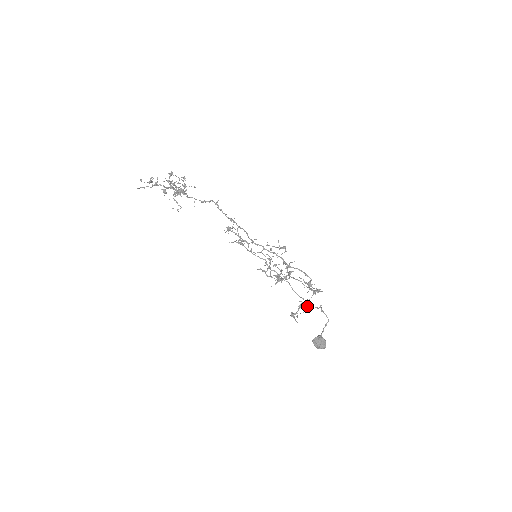
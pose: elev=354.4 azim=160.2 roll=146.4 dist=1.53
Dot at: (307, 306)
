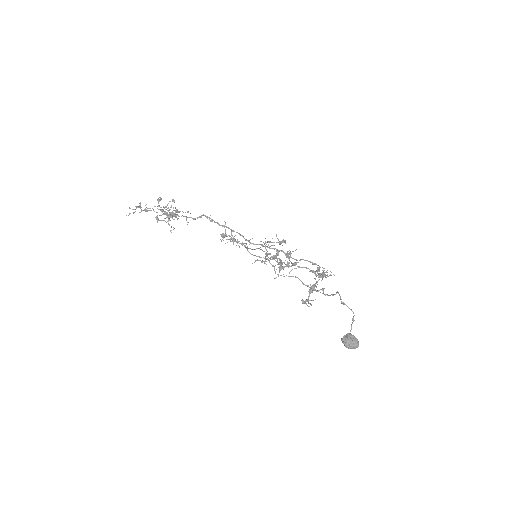
Dot at: occluded
